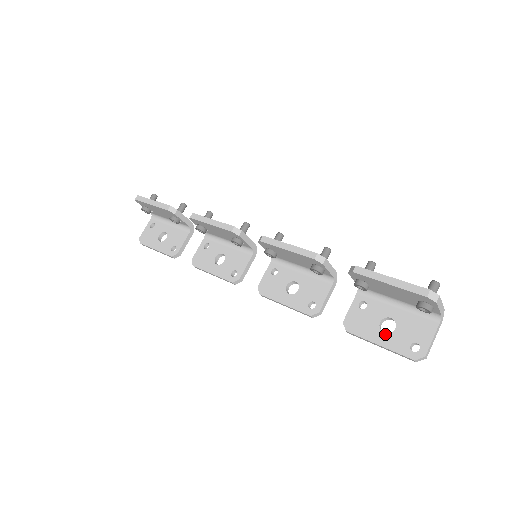
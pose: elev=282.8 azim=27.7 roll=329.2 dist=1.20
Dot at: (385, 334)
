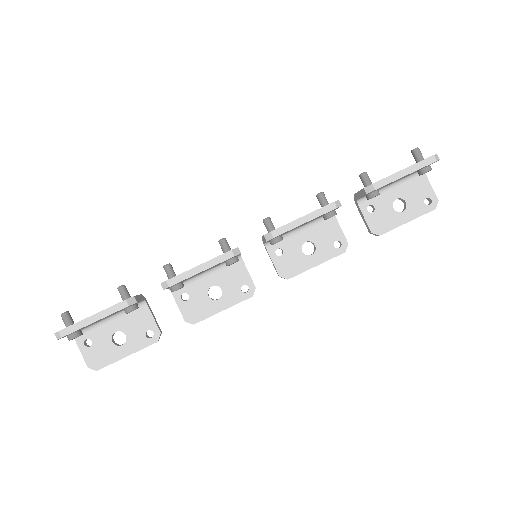
Dot at: (404, 212)
